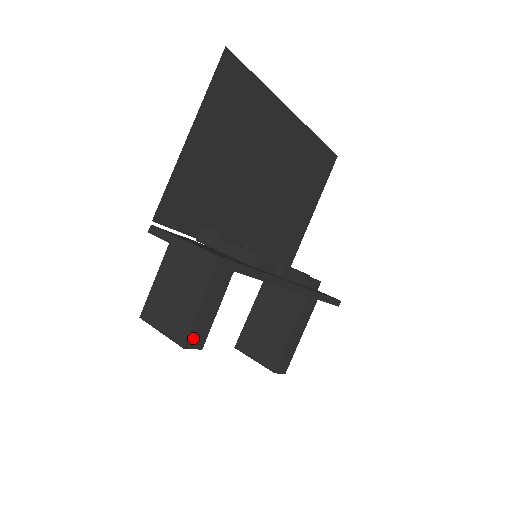
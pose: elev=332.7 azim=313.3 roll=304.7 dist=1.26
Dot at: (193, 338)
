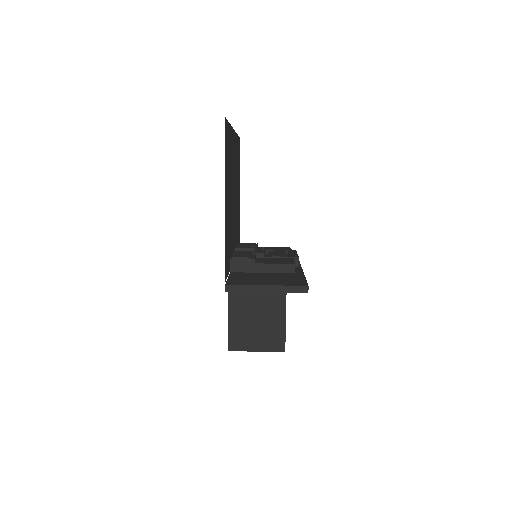
Dot at: occluded
